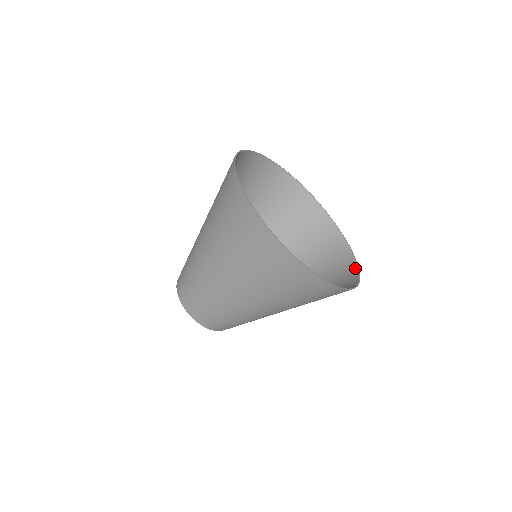
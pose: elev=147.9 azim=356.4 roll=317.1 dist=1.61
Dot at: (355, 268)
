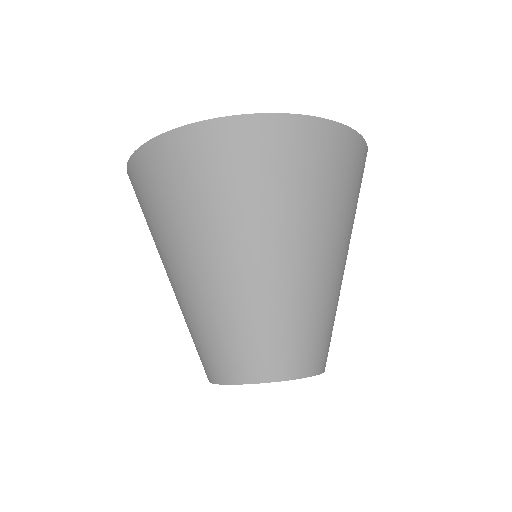
Dot at: (344, 132)
